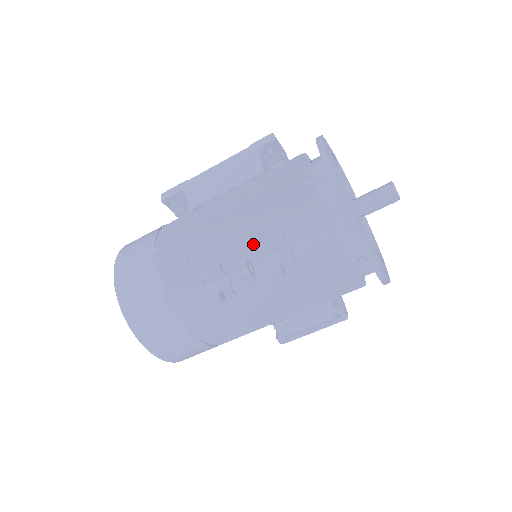
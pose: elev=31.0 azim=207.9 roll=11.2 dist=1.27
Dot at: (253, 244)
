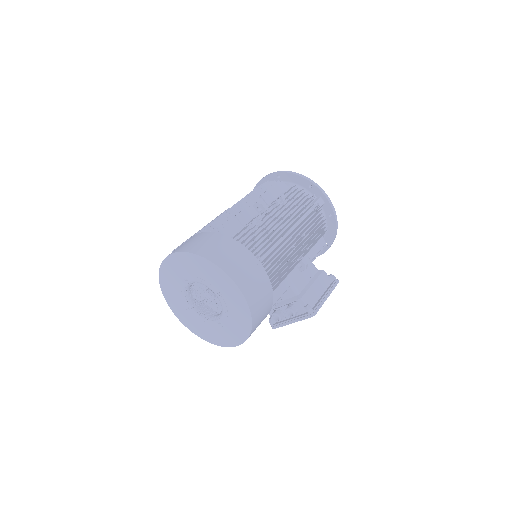
Dot at: (255, 198)
